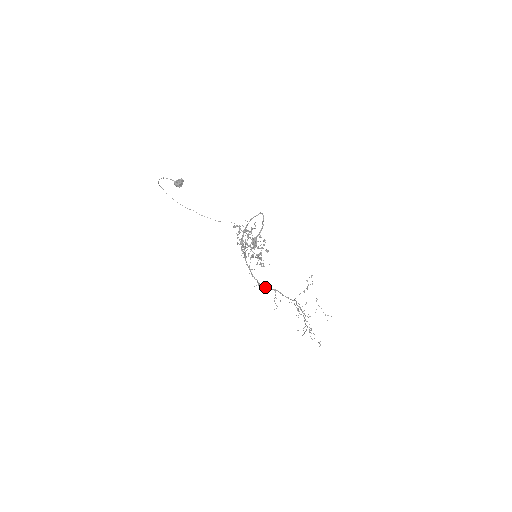
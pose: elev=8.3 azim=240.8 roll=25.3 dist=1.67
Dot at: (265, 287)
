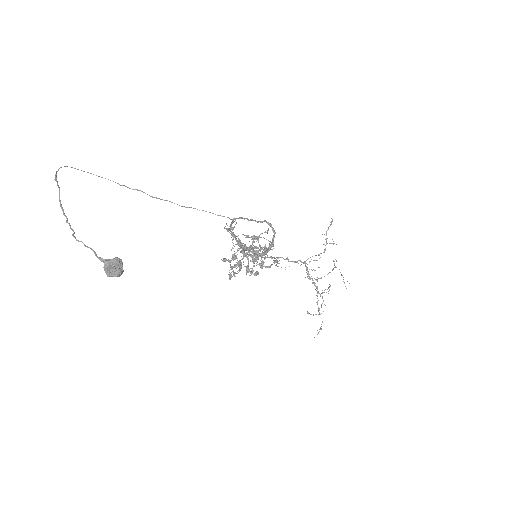
Dot at: (264, 258)
